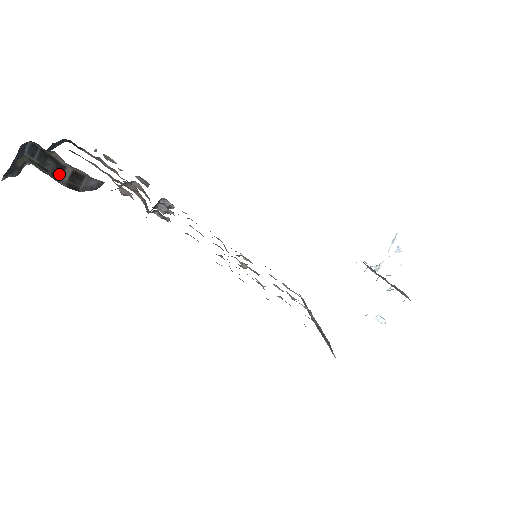
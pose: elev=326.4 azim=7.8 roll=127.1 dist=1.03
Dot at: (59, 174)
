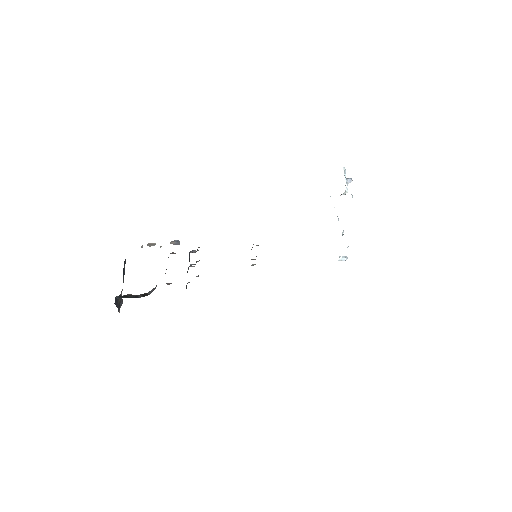
Dot at: occluded
